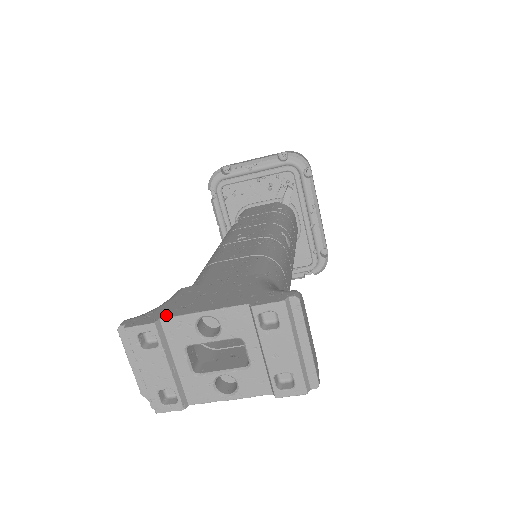
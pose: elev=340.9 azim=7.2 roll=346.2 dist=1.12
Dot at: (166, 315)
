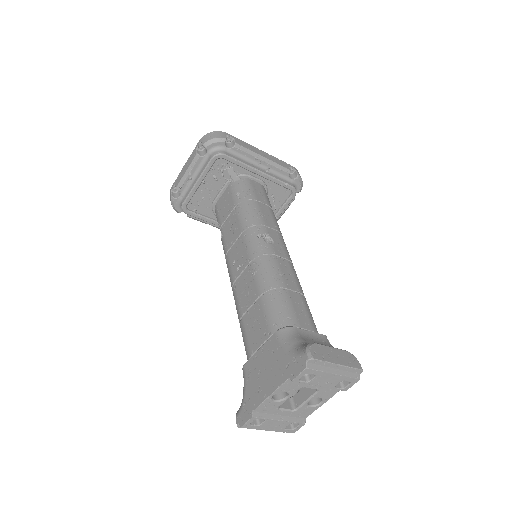
Dot at: (253, 406)
